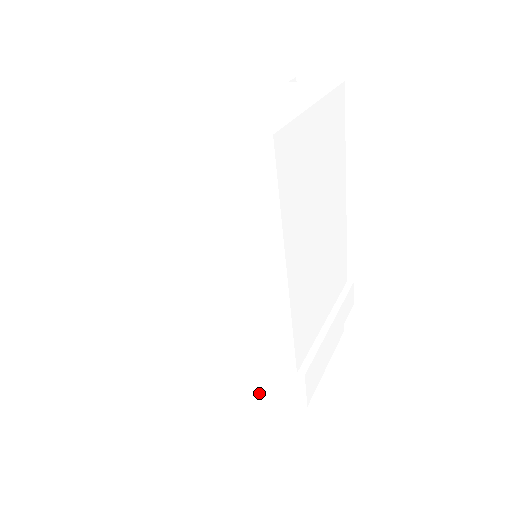
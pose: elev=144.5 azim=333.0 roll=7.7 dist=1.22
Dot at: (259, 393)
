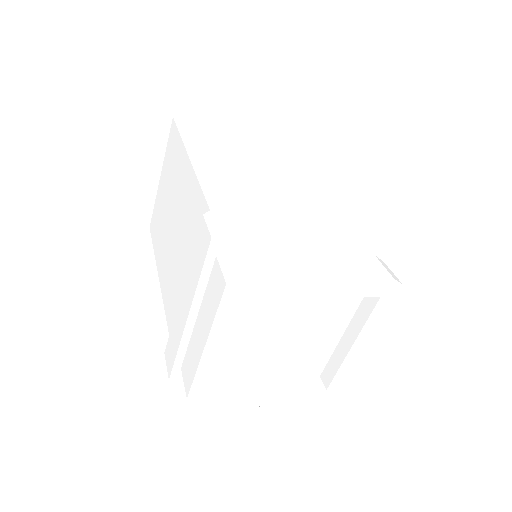
Dot at: (210, 300)
